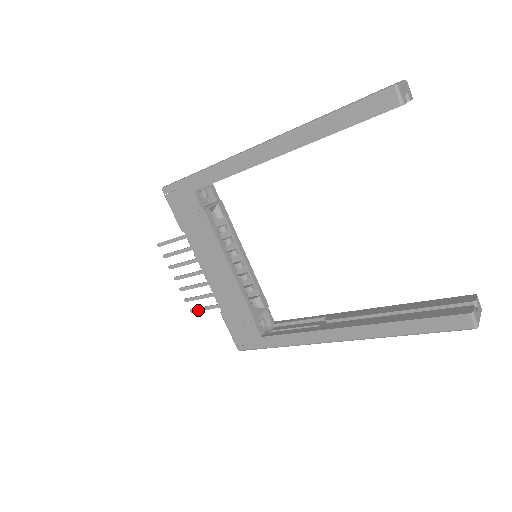
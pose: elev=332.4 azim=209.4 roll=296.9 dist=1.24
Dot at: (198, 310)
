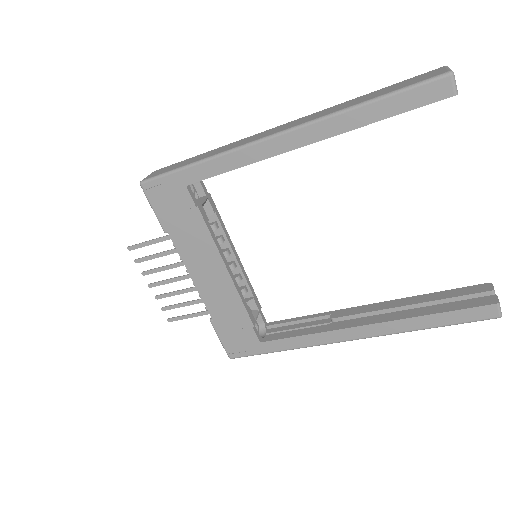
Dot at: (179, 319)
